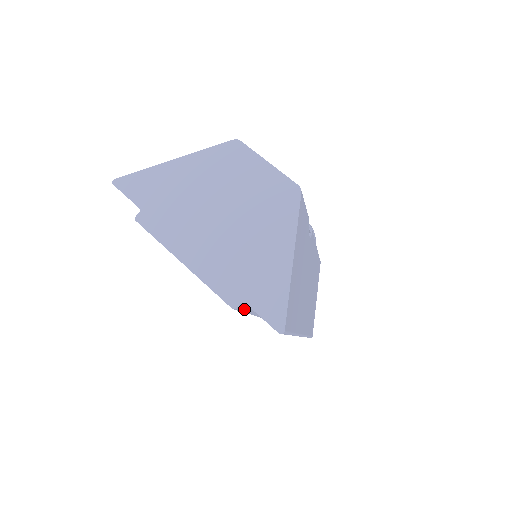
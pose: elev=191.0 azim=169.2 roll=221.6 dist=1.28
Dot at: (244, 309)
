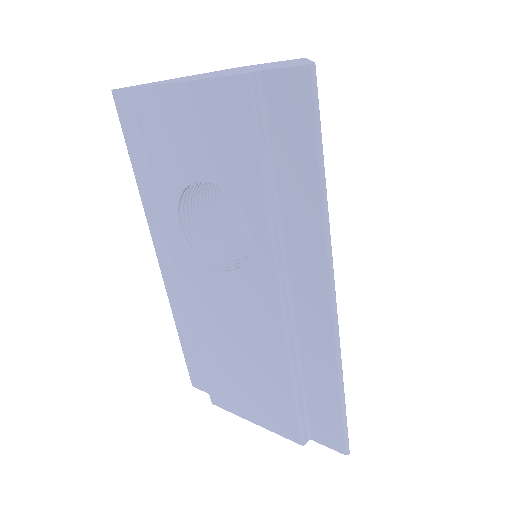
Dot at: (257, 112)
